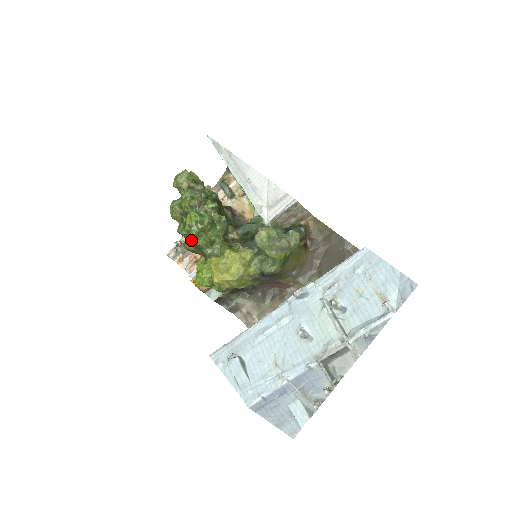
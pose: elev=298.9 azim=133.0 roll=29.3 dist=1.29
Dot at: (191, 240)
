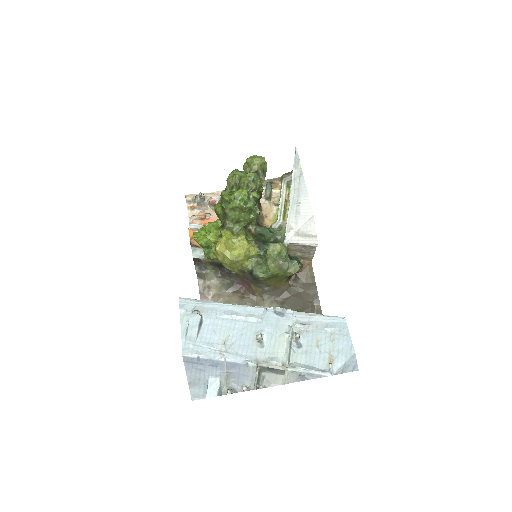
Dot at: (226, 207)
